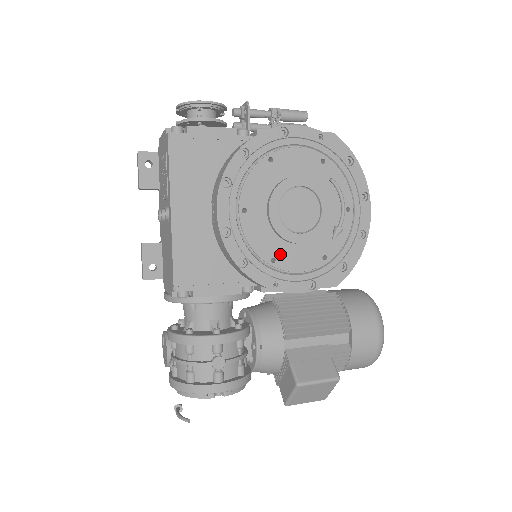
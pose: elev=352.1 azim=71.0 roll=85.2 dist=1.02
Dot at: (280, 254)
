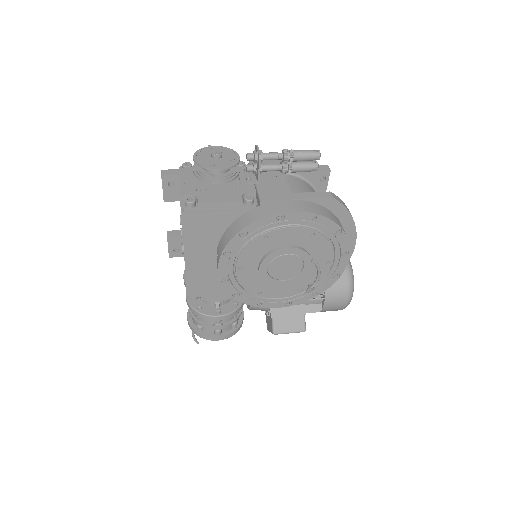
Dot at: (266, 290)
